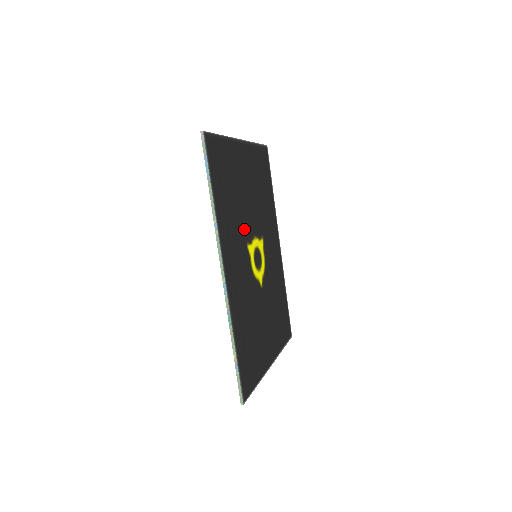
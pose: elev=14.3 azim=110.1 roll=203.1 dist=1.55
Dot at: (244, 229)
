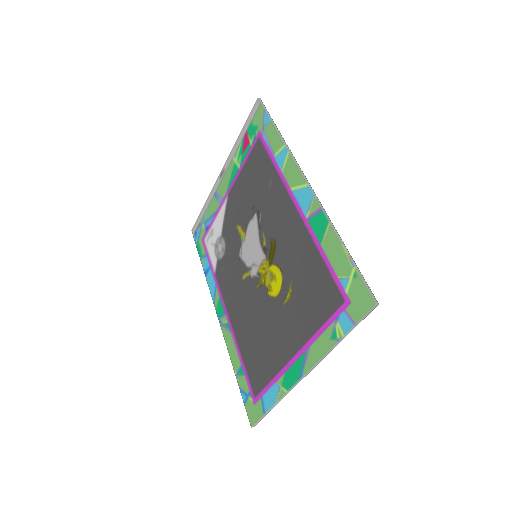
Dot at: (259, 211)
